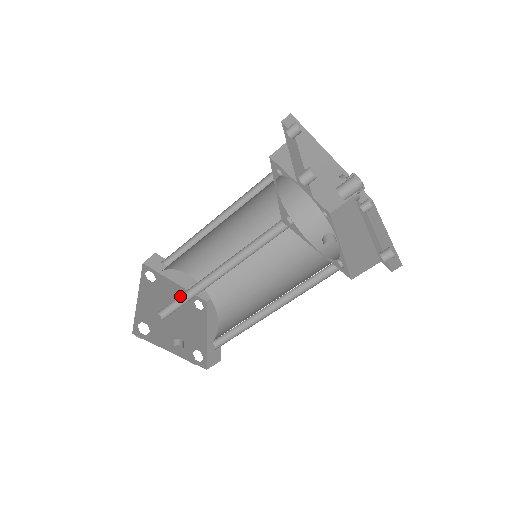
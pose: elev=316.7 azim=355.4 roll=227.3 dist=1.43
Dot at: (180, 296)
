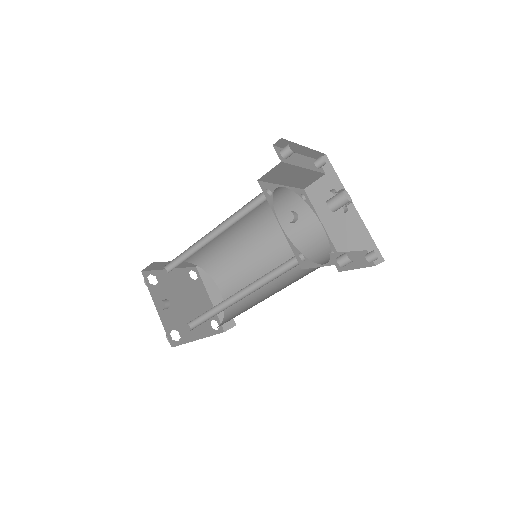
Dot at: (185, 255)
